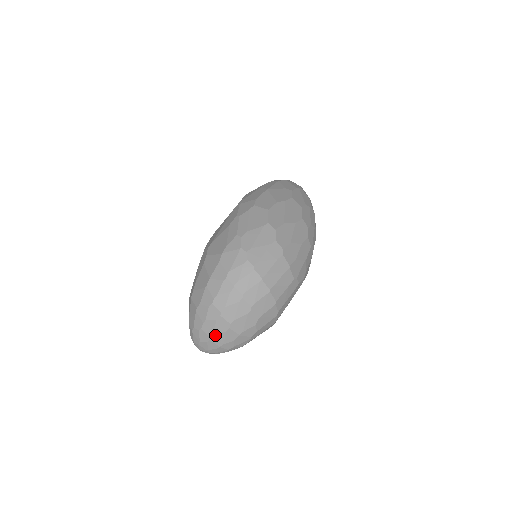
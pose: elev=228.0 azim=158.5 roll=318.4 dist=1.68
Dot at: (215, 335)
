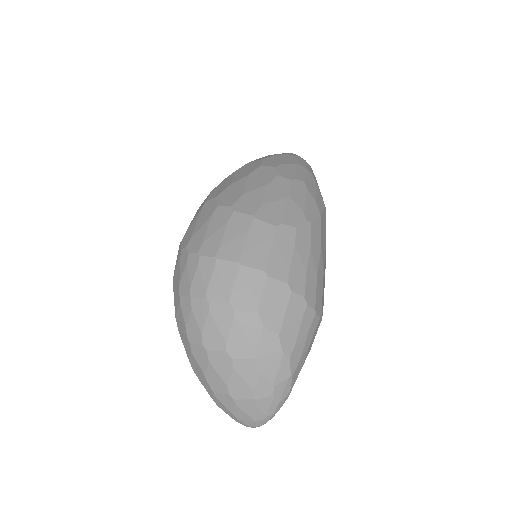
Dot at: (230, 386)
